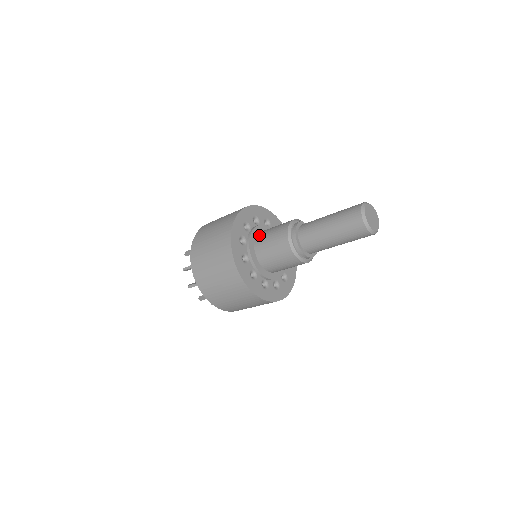
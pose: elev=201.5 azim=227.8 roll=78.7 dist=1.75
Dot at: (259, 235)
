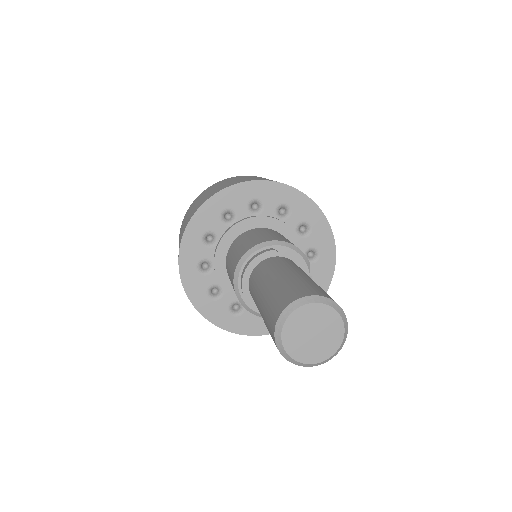
Dot at: (239, 237)
